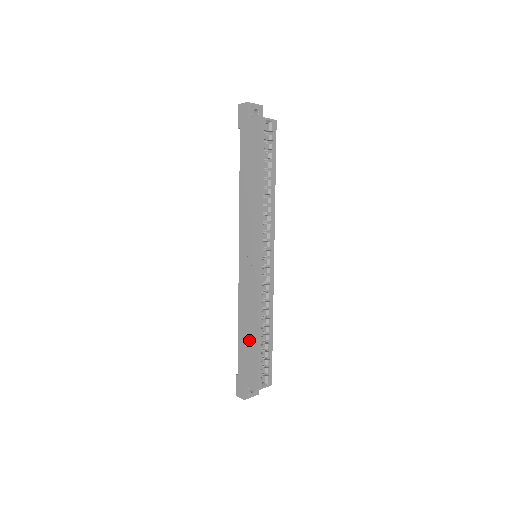
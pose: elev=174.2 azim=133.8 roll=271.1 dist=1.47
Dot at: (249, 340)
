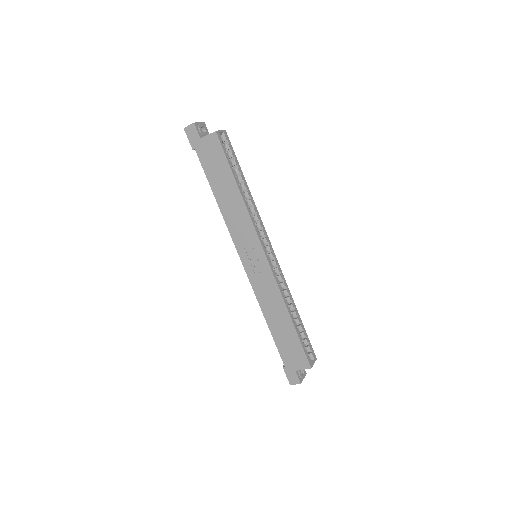
Dot at: (284, 330)
